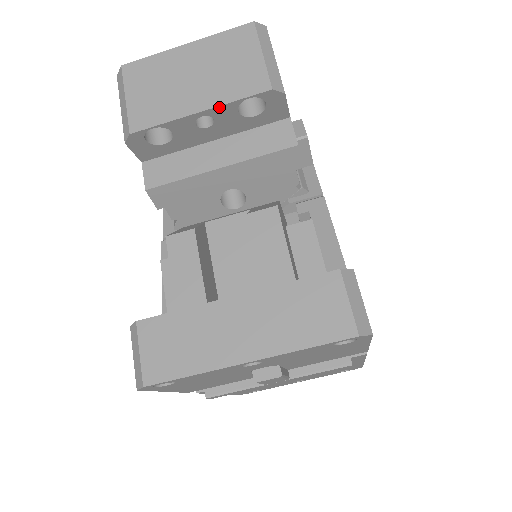
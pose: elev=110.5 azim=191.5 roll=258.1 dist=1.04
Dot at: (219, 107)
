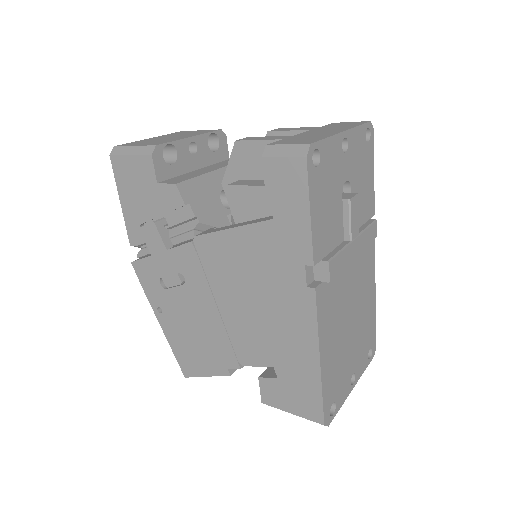
Dot at: (200, 136)
